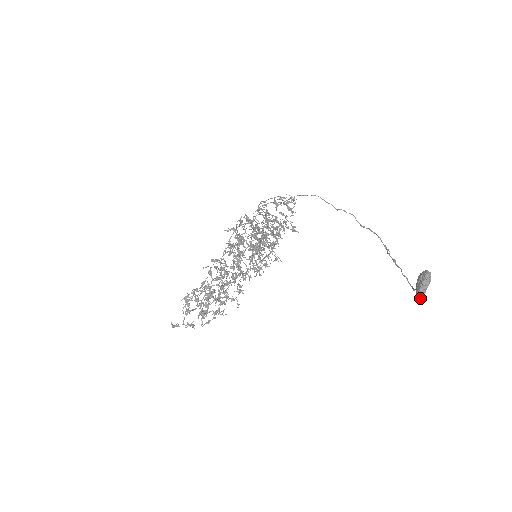
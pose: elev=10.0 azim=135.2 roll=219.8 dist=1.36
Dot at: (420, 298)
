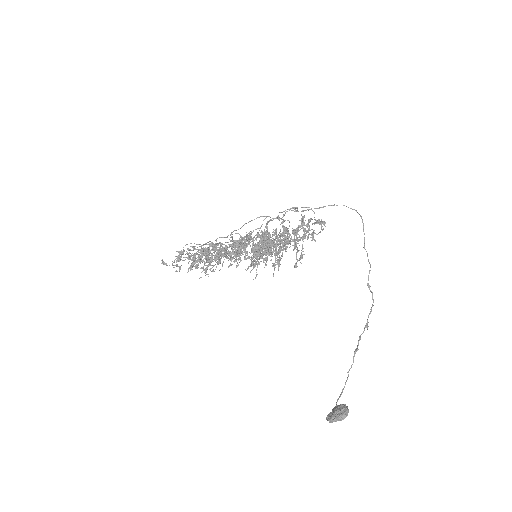
Dot at: occluded
